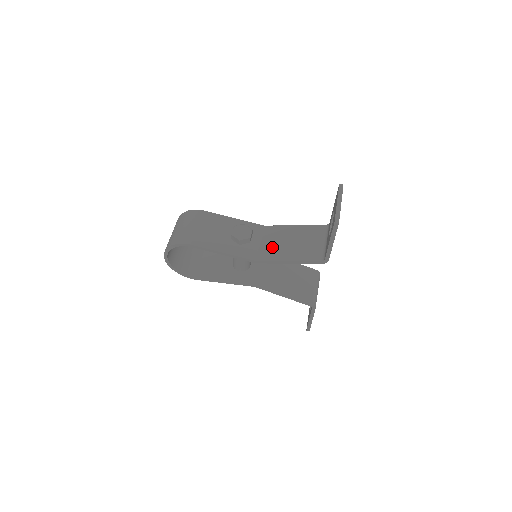
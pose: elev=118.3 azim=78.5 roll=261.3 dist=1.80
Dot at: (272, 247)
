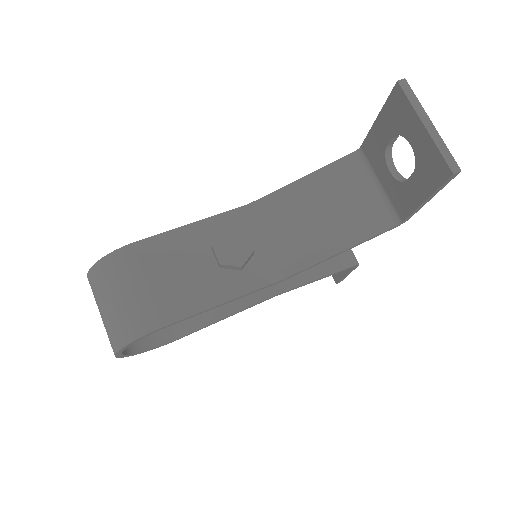
Dot at: (292, 240)
